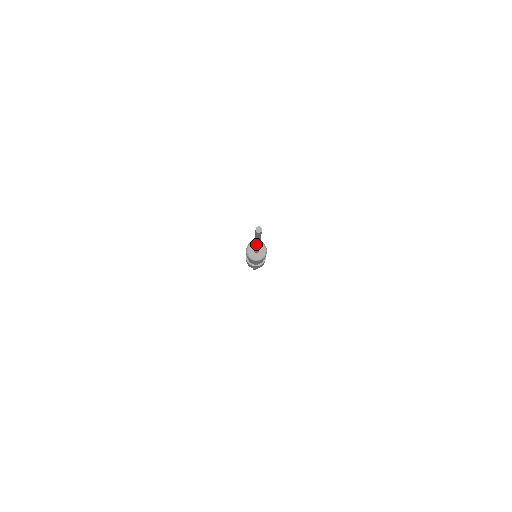
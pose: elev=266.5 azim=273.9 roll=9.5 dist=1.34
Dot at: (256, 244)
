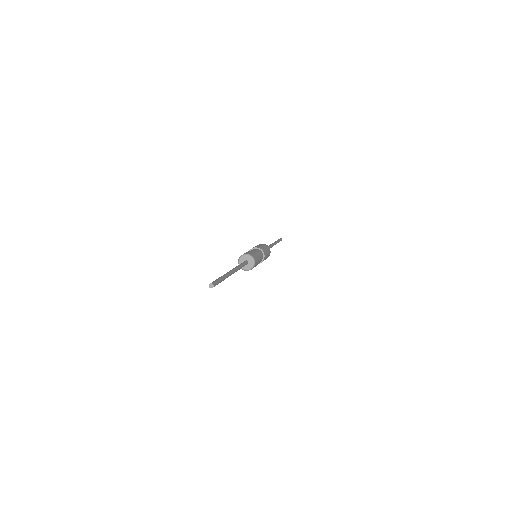
Dot at: occluded
